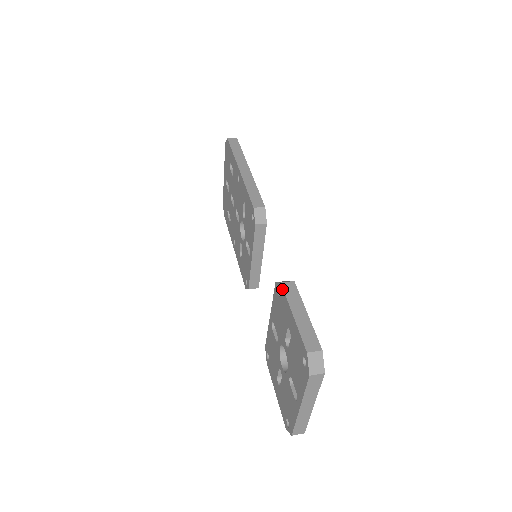
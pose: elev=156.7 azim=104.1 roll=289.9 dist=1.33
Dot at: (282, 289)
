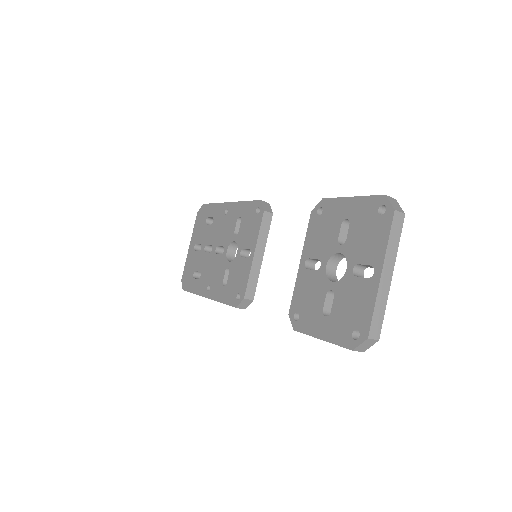
Dot at: (326, 200)
